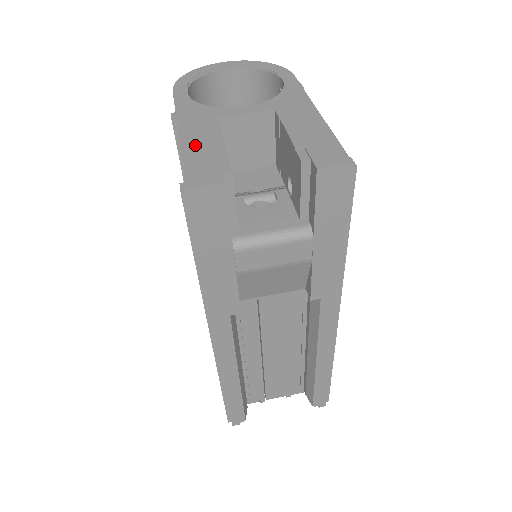
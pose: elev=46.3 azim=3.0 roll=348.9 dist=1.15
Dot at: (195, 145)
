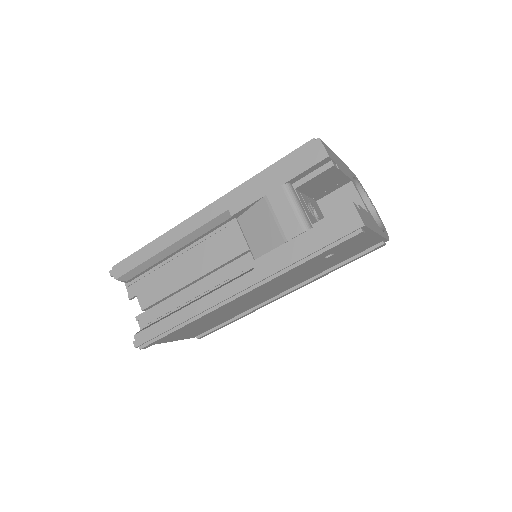
Dot at: occluded
